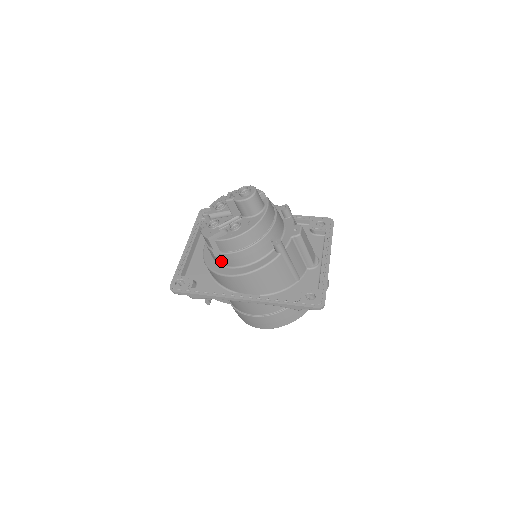
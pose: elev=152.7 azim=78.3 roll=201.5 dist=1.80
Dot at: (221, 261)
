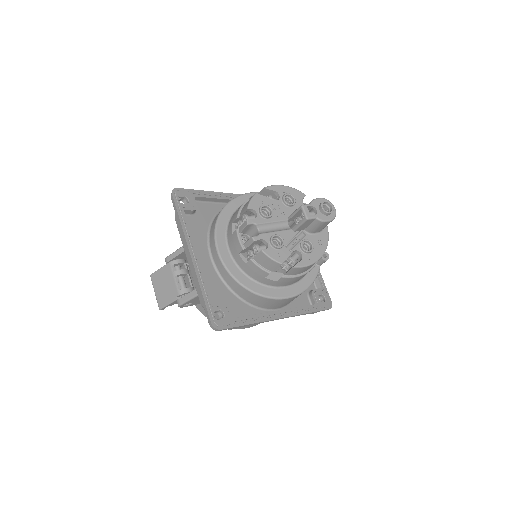
Dot at: (271, 282)
